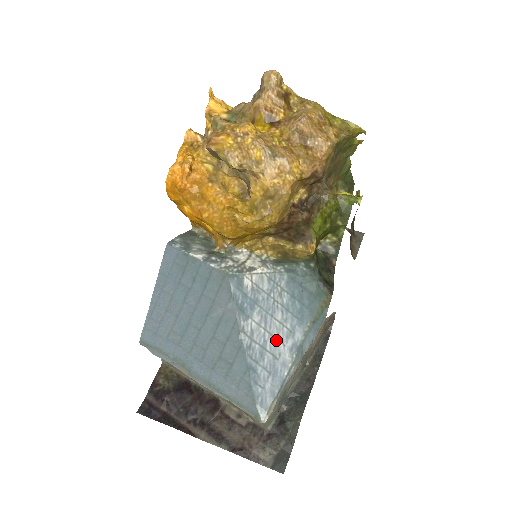
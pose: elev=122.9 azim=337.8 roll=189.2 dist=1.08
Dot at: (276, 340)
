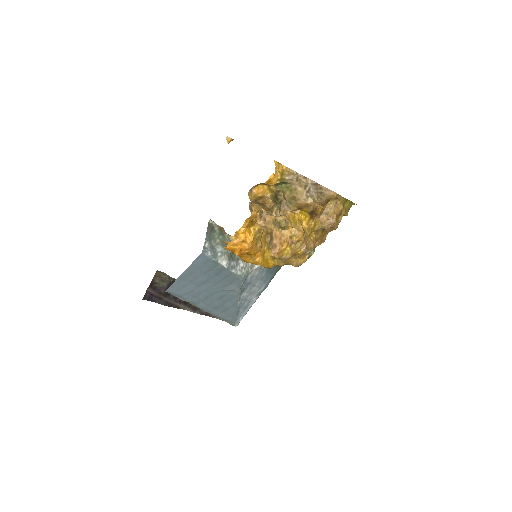
Dot at: (252, 295)
